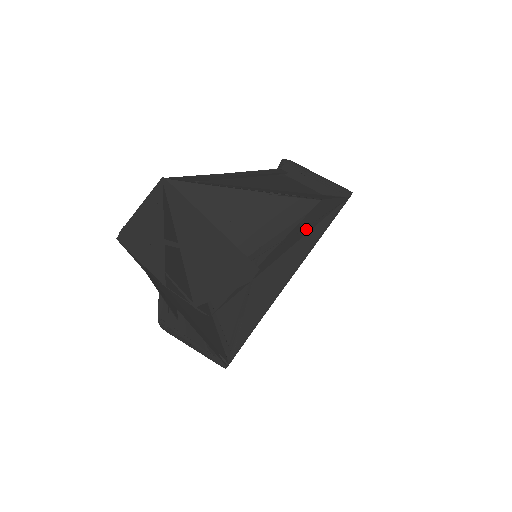
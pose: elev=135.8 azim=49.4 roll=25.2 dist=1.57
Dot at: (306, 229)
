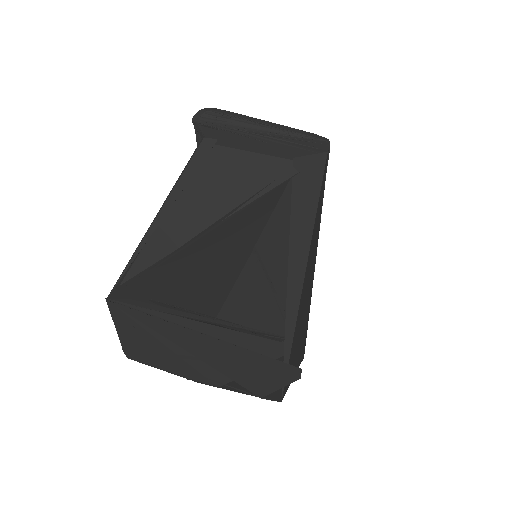
Dot at: (304, 245)
